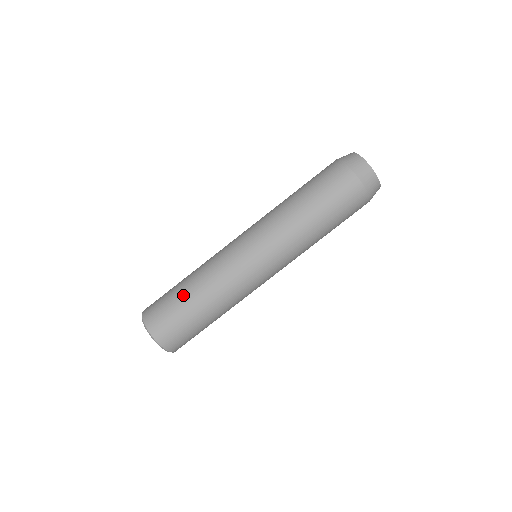
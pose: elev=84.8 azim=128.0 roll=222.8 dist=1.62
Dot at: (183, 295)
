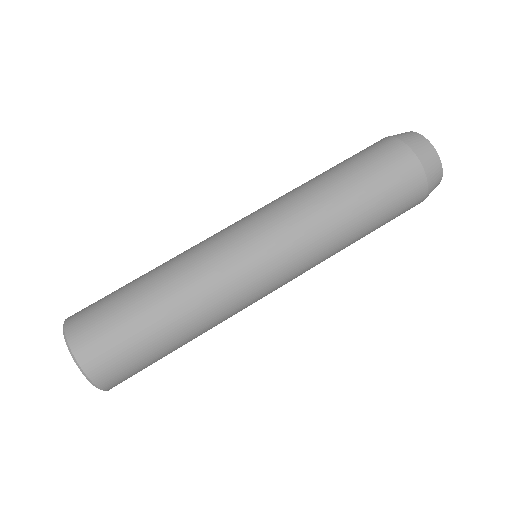
Dot at: (133, 280)
